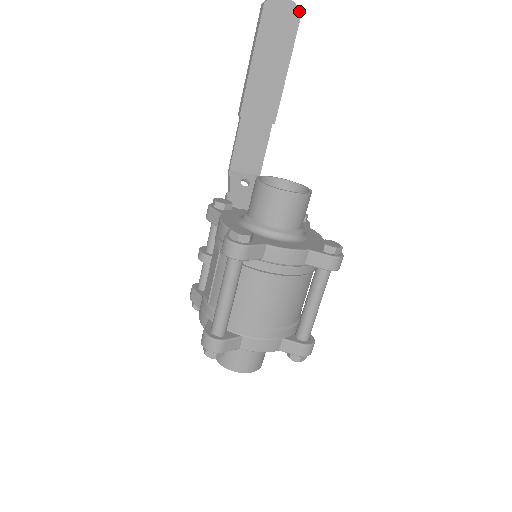
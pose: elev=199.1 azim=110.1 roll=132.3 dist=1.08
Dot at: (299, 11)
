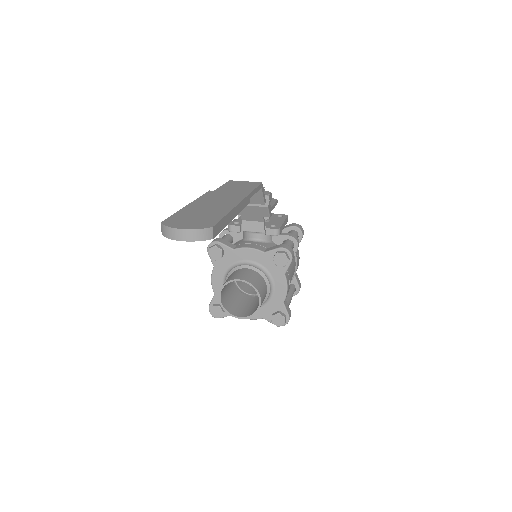
Dot at: (207, 239)
